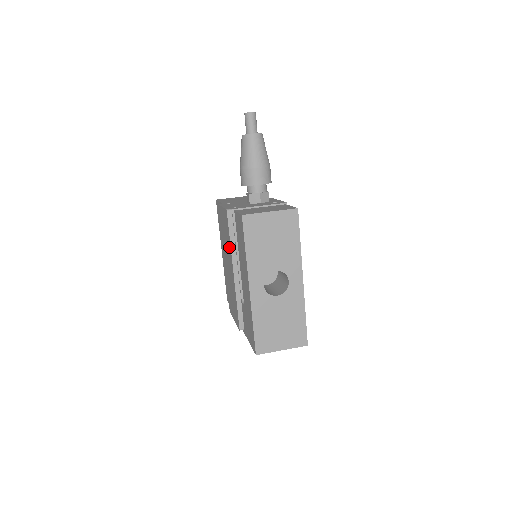
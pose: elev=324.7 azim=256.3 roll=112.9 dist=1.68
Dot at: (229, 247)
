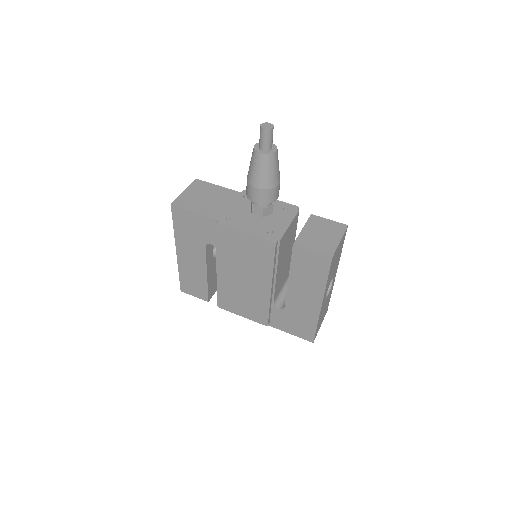
Dot at: (265, 270)
